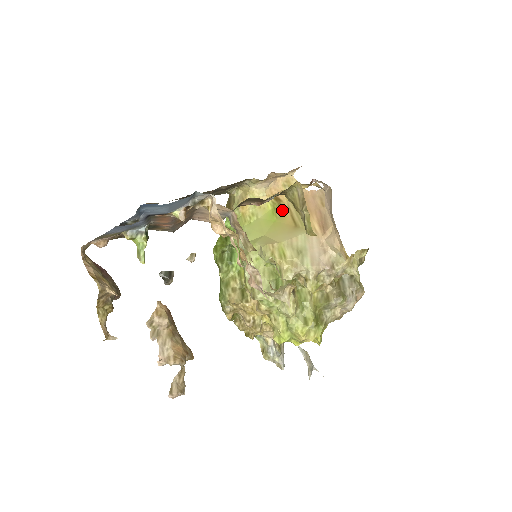
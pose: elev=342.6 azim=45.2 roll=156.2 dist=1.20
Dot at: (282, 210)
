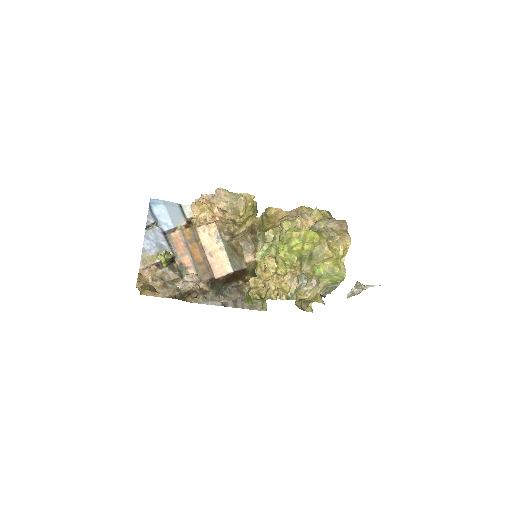
Dot at: occluded
